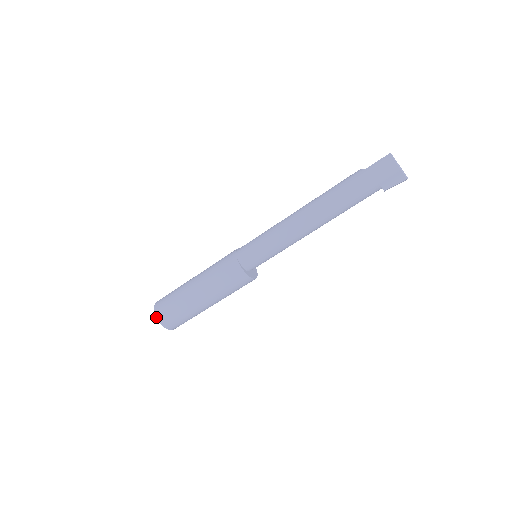
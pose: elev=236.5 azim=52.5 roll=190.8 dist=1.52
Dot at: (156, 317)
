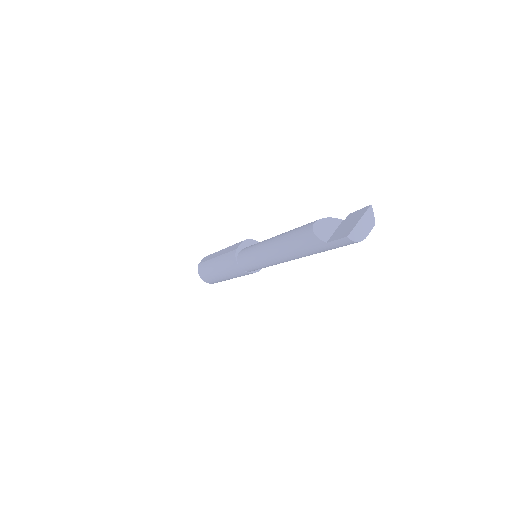
Dot at: occluded
